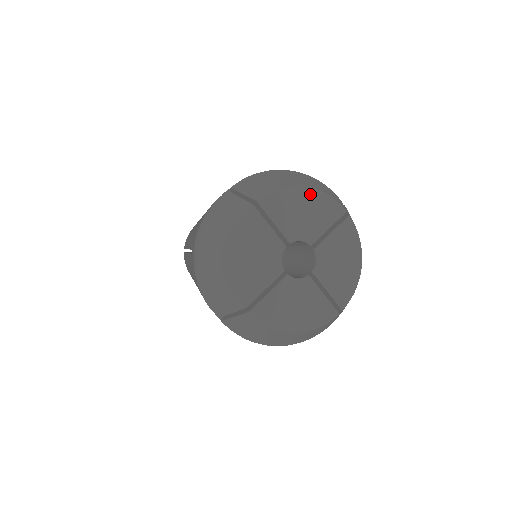
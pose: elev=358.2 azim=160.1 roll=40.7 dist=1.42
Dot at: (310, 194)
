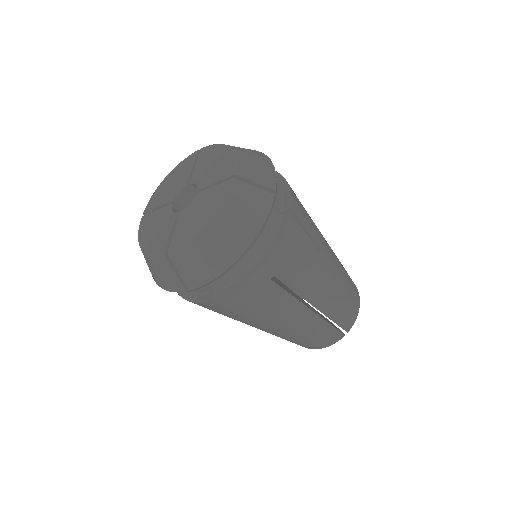
Dot at: (227, 153)
